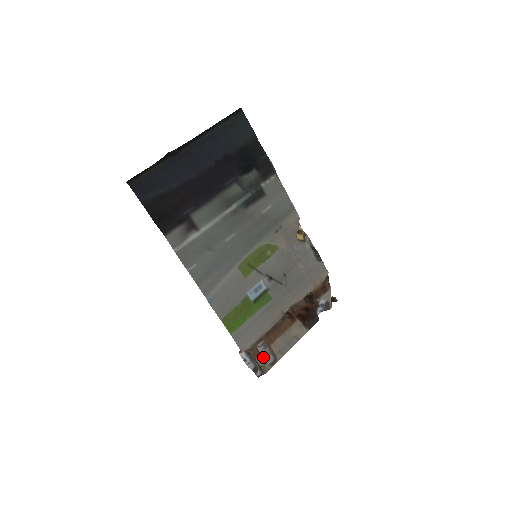
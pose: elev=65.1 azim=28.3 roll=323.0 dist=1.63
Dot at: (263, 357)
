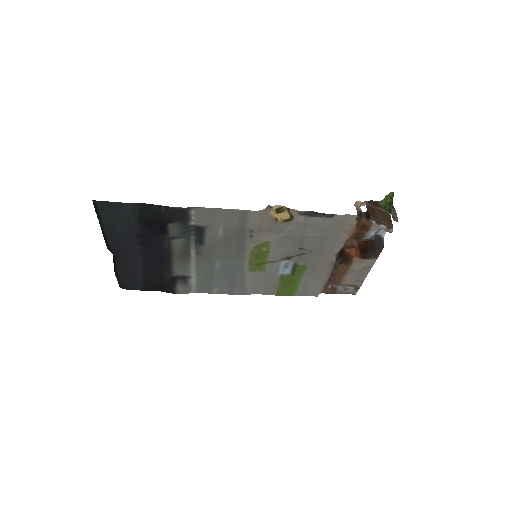
Dot at: (343, 288)
